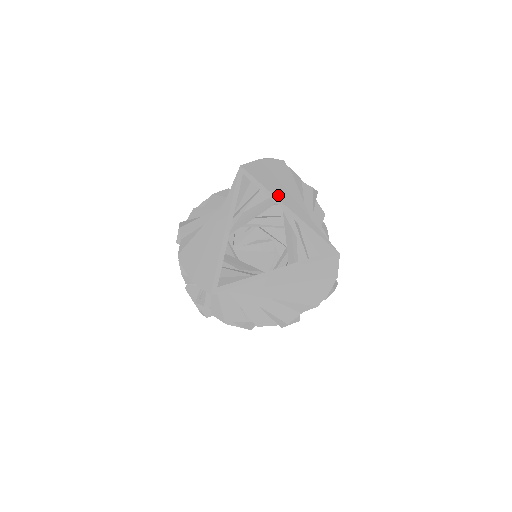
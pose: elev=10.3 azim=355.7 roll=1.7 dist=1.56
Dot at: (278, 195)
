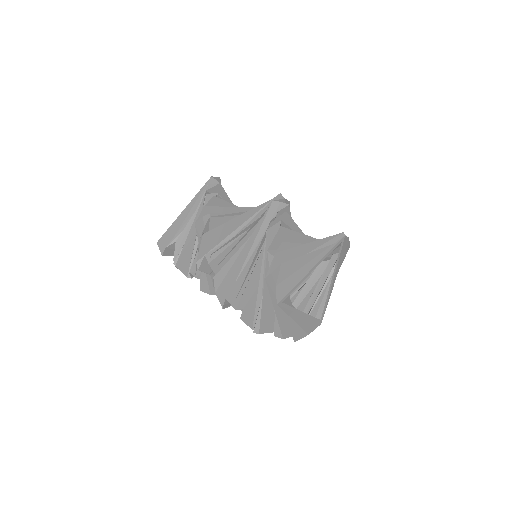
Dot at: (303, 276)
